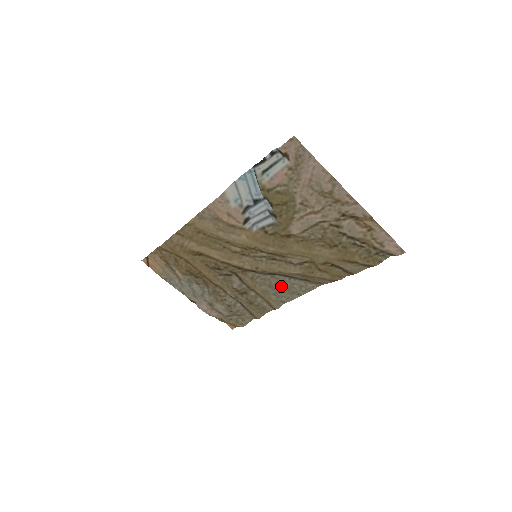
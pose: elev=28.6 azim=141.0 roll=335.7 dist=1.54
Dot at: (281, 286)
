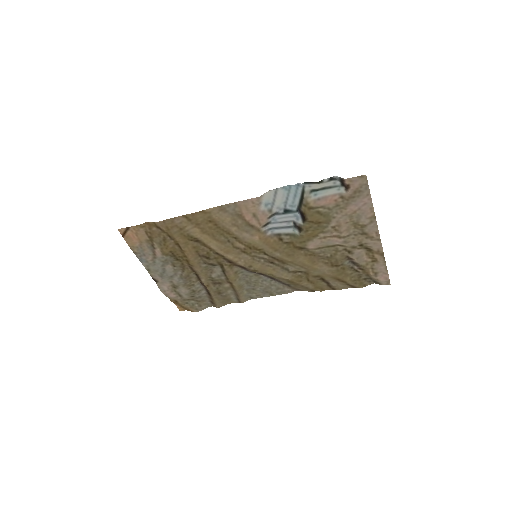
Dot at: (259, 284)
